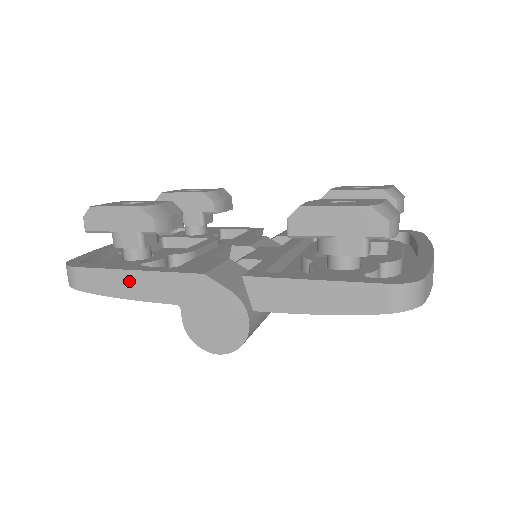
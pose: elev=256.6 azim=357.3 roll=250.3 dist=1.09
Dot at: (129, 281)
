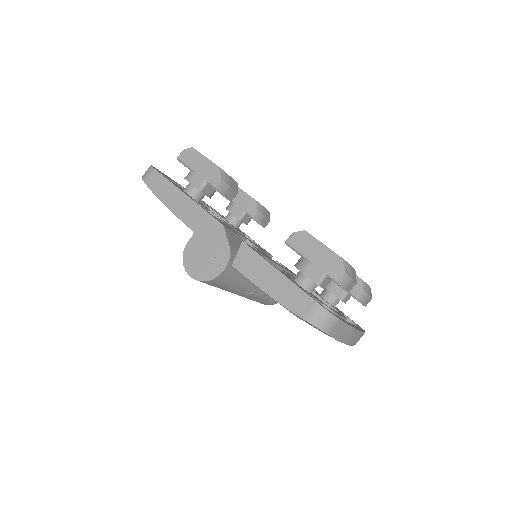
Dot at: (178, 199)
